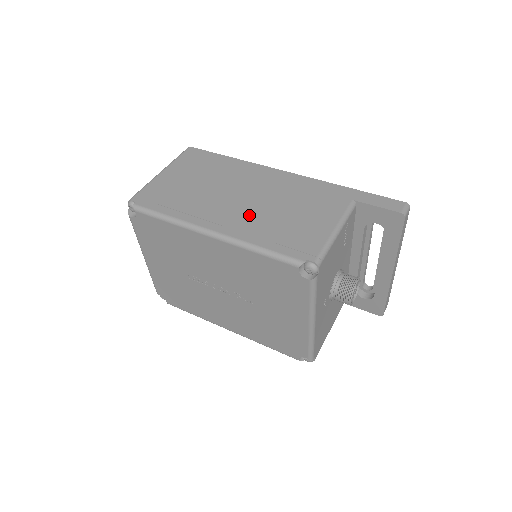
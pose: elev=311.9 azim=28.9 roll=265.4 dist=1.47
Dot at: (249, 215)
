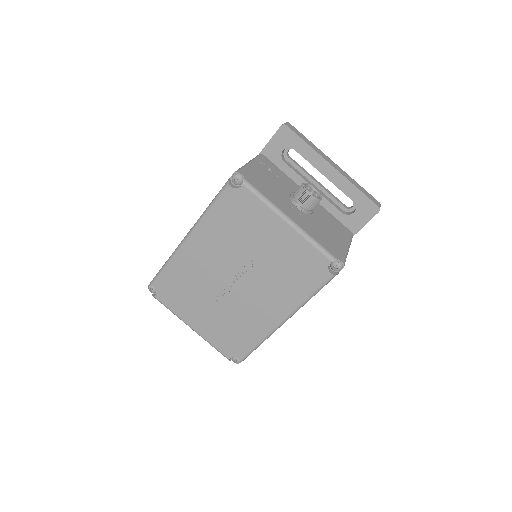
Dot at: occluded
